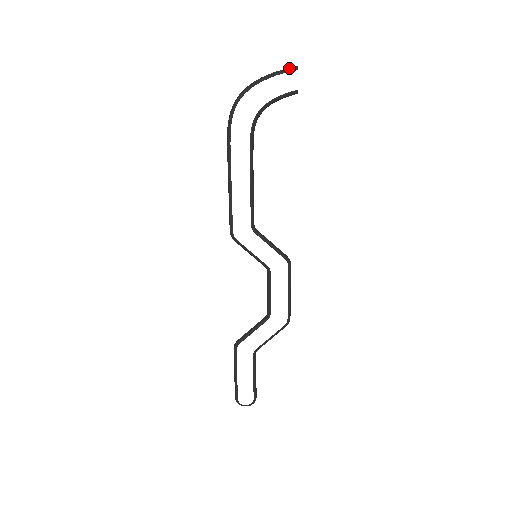
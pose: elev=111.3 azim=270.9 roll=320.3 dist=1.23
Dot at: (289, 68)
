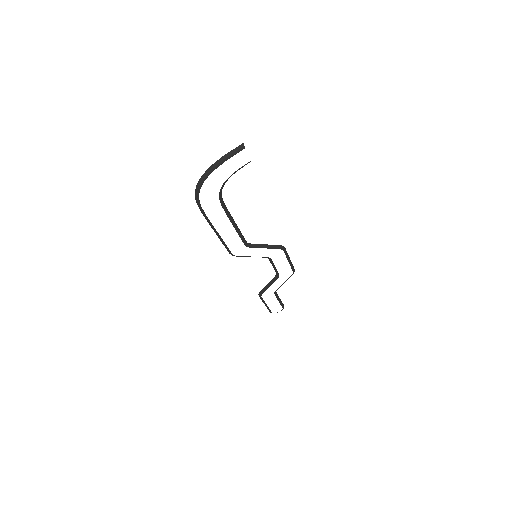
Dot at: (236, 150)
